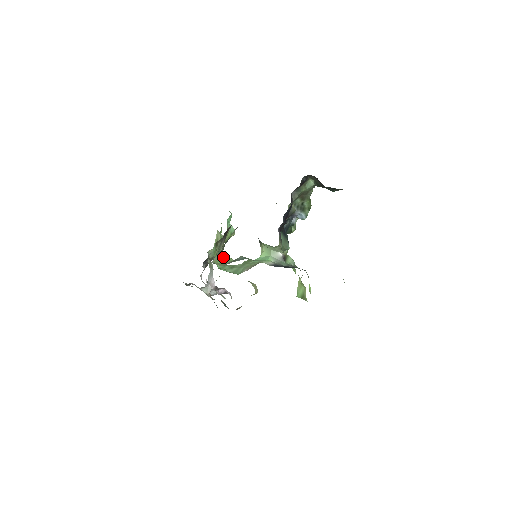
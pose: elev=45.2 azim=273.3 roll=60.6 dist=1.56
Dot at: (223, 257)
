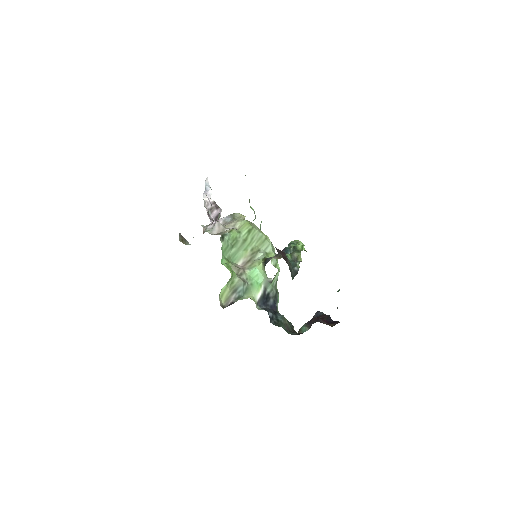
Dot at: (229, 280)
